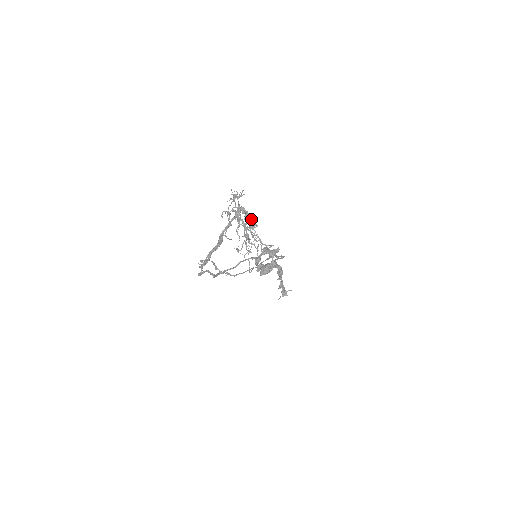
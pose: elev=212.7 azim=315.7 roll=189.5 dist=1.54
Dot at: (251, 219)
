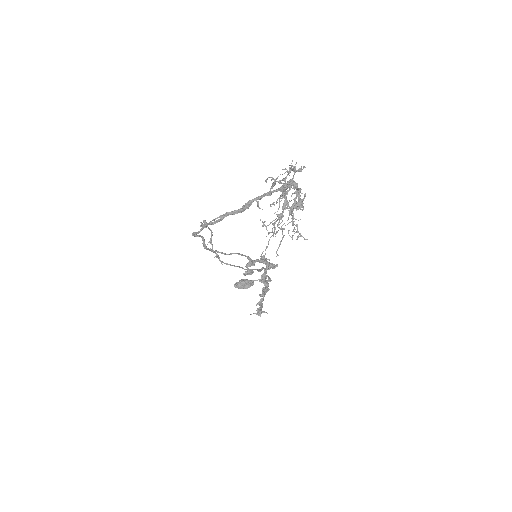
Dot at: occluded
